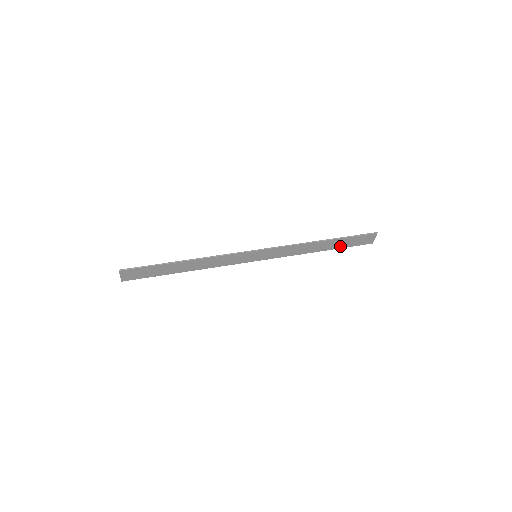
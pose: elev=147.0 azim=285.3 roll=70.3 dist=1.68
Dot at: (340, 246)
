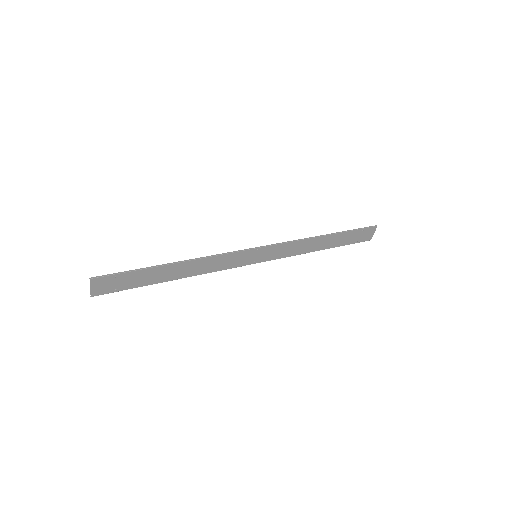
Dot at: (341, 243)
